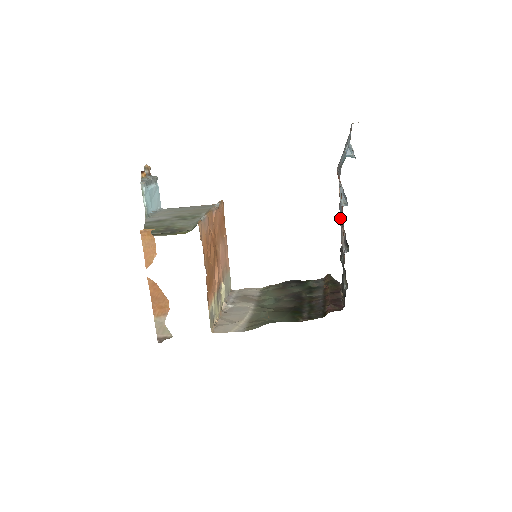
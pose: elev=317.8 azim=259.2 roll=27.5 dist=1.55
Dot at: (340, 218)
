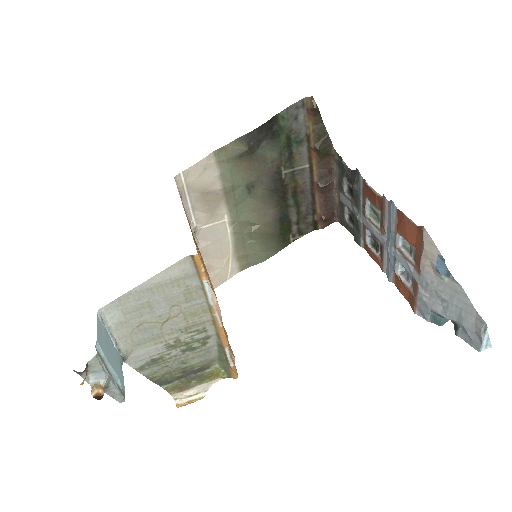
Dot at: (383, 208)
